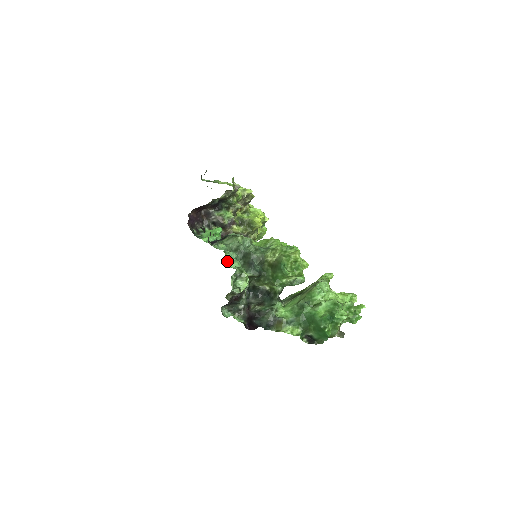
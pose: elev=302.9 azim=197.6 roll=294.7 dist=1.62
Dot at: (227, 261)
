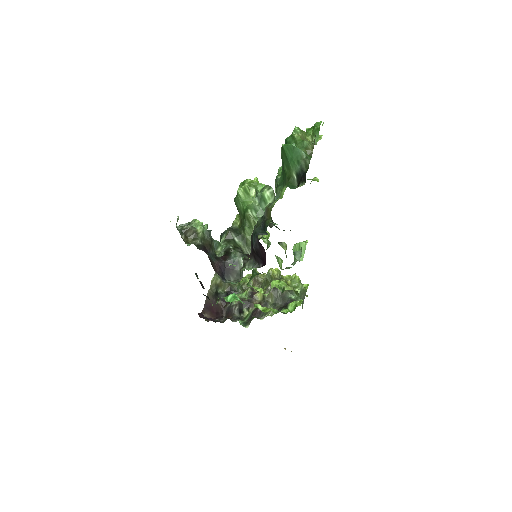
Dot at: (188, 245)
